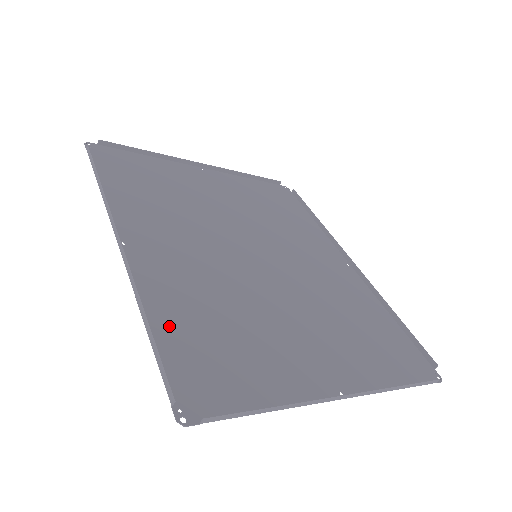
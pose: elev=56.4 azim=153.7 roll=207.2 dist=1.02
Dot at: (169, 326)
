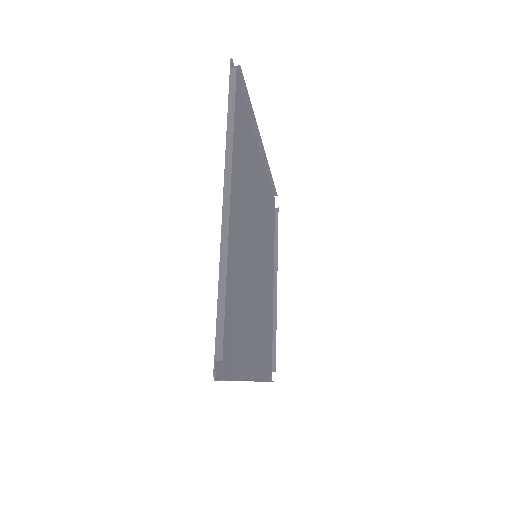
Dot at: occluded
